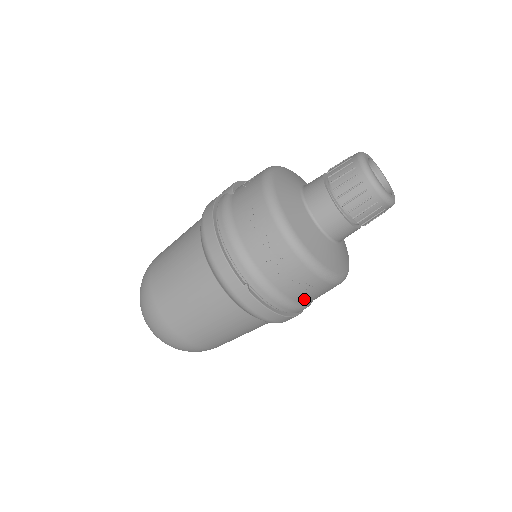
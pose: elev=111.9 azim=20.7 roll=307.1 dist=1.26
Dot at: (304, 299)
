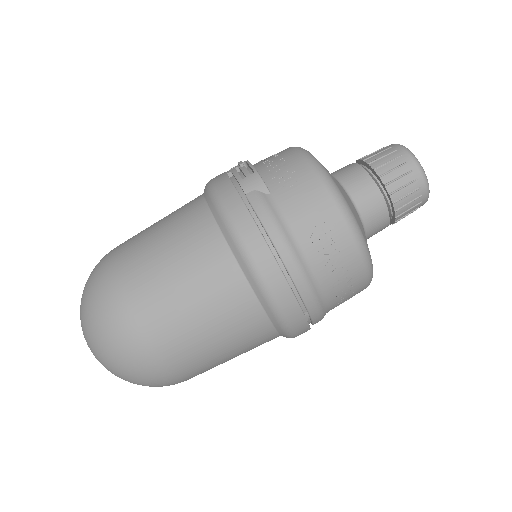
Dot at: occluded
